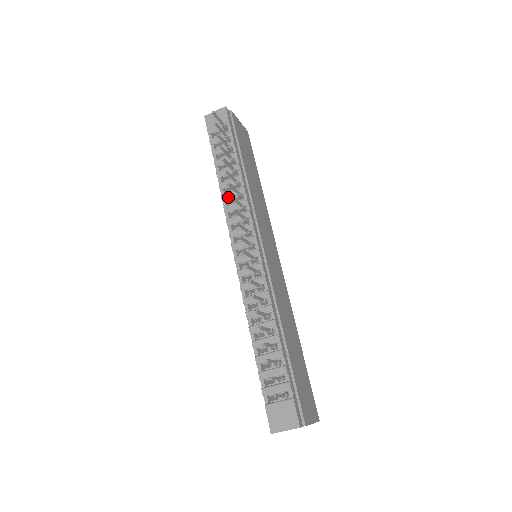
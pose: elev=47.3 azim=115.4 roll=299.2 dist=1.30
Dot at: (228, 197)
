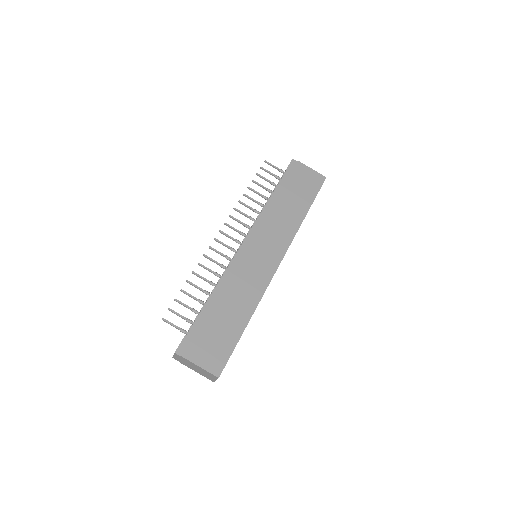
Dot at: occluded
